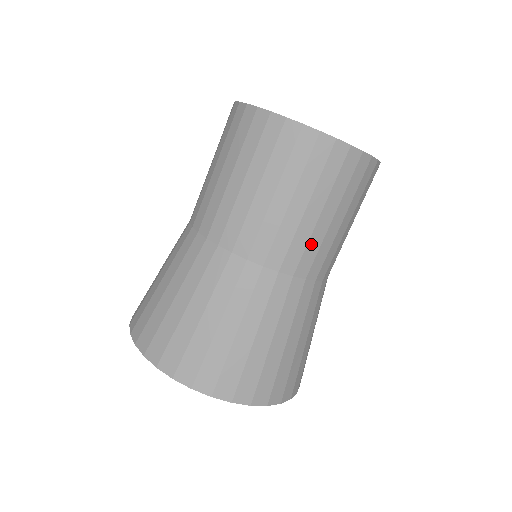
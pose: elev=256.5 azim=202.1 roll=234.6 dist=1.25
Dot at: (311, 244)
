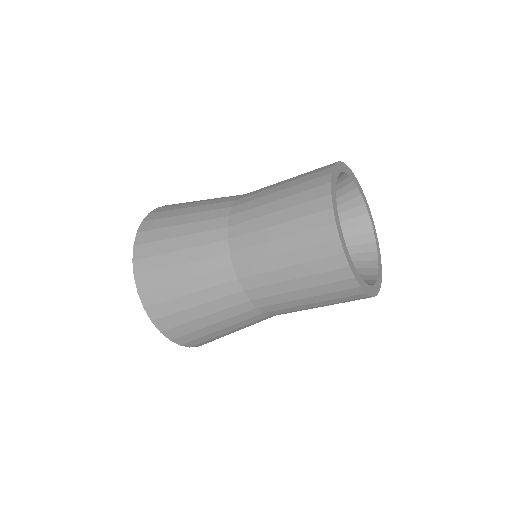
Dot at: occluded
